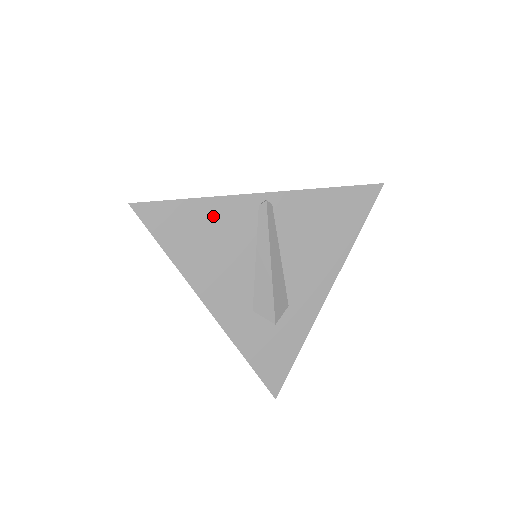
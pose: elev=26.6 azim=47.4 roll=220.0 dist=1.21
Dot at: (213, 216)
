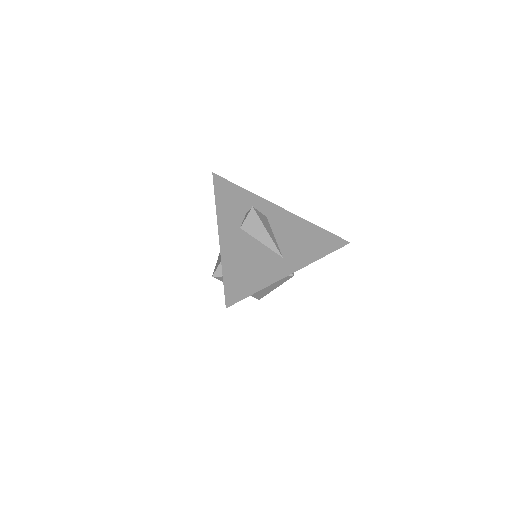
Dot at: occluded
